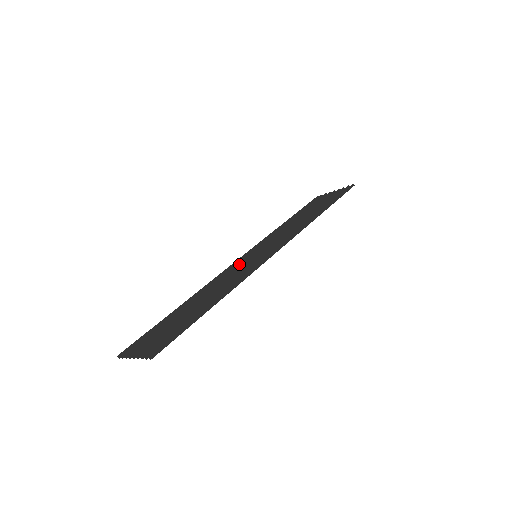
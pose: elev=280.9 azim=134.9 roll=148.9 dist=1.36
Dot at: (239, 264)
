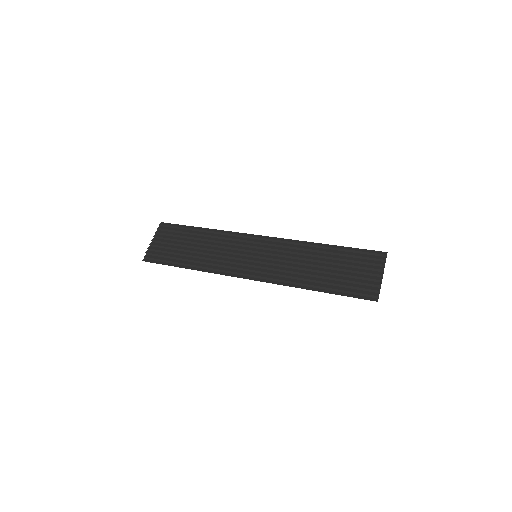
Dot at: (249, 246)
